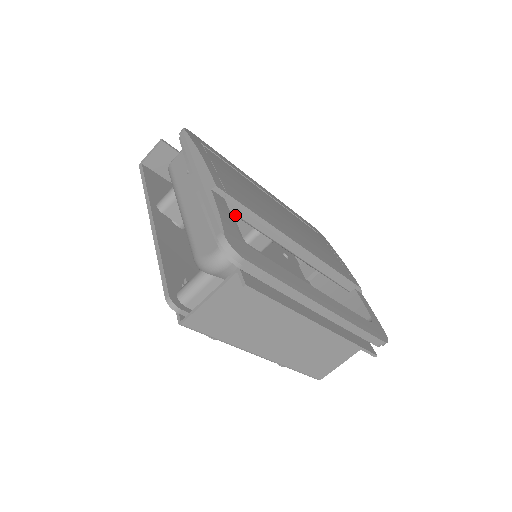
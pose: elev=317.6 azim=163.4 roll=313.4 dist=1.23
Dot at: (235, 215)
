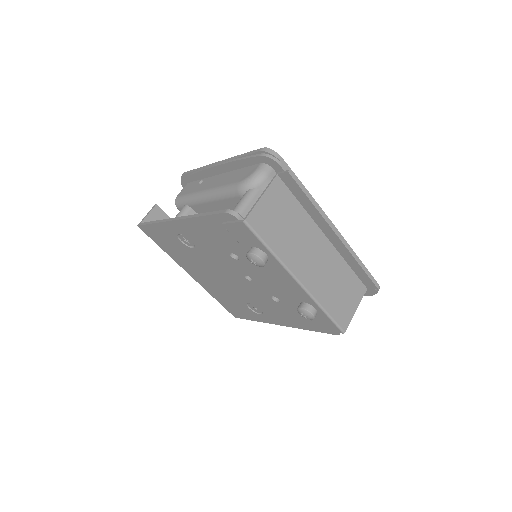
Dot at: occluded
